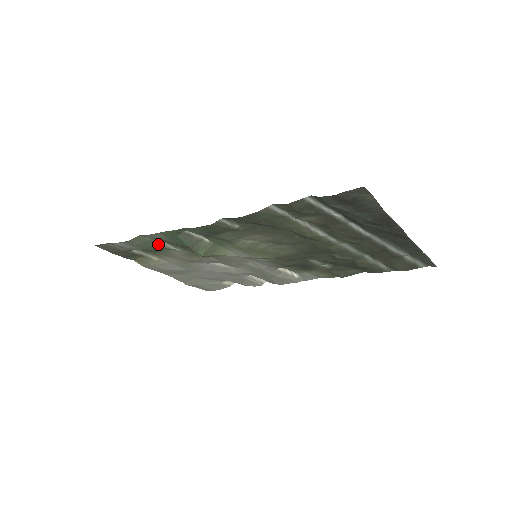
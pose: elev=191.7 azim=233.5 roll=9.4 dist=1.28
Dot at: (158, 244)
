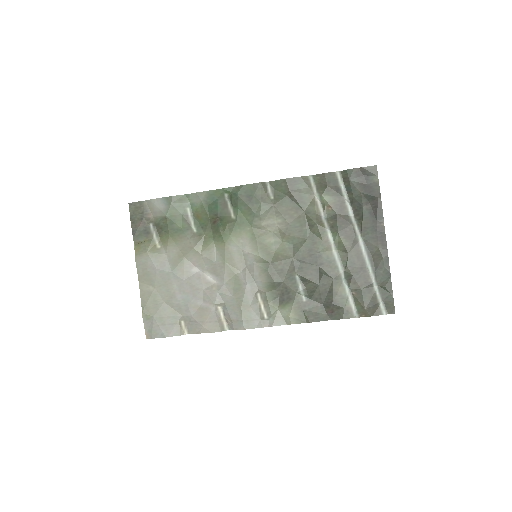
Dot at: (186, 215)
